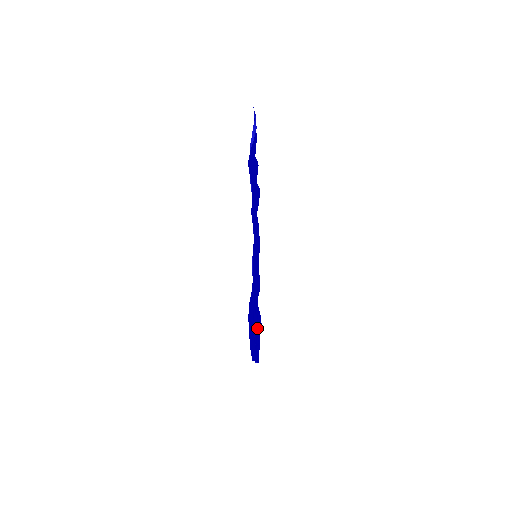
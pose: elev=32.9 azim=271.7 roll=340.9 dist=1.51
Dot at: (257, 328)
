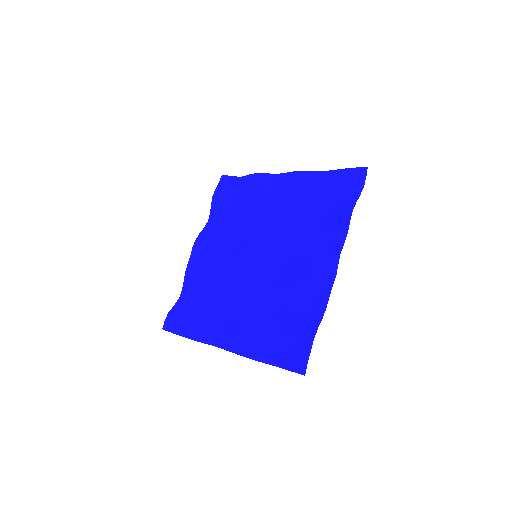
Dot at: (242, 323)
